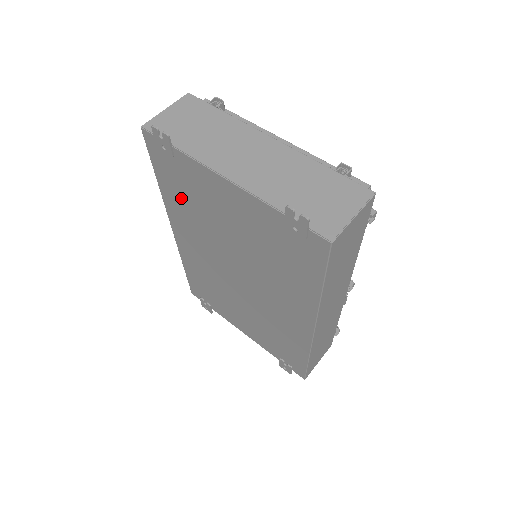
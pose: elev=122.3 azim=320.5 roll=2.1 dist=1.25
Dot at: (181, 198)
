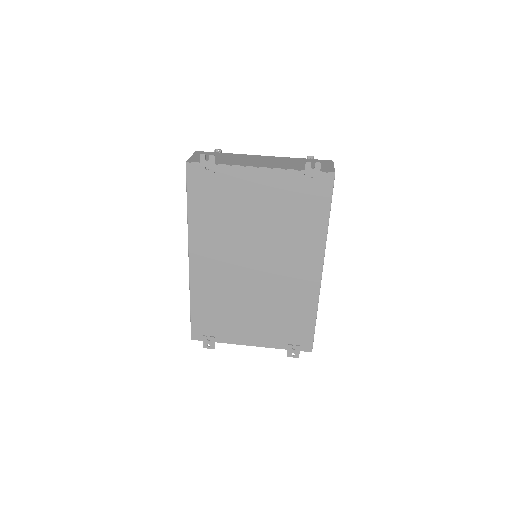
Dot at: (210, 212)
